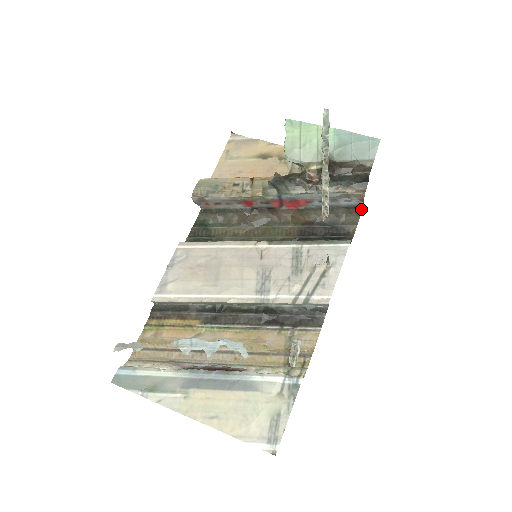
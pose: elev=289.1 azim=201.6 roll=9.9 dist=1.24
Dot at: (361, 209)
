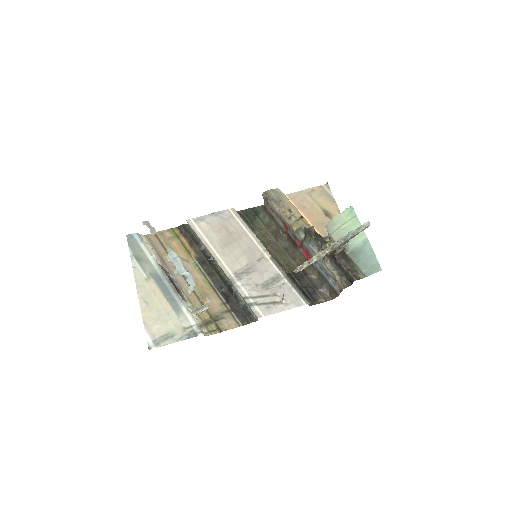
Dot at: (337, 296)
